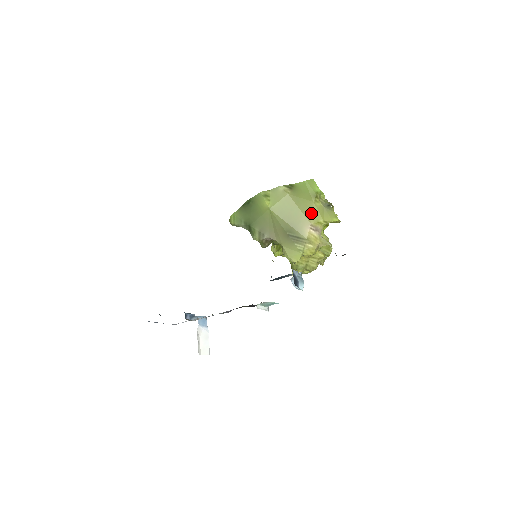
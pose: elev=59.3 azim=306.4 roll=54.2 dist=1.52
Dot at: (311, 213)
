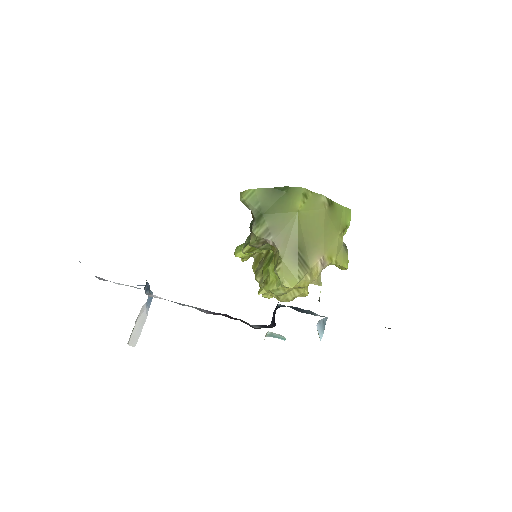
Dot at: (331, 244)
